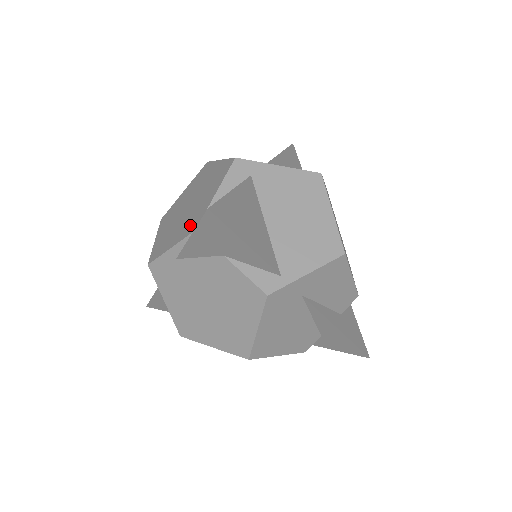
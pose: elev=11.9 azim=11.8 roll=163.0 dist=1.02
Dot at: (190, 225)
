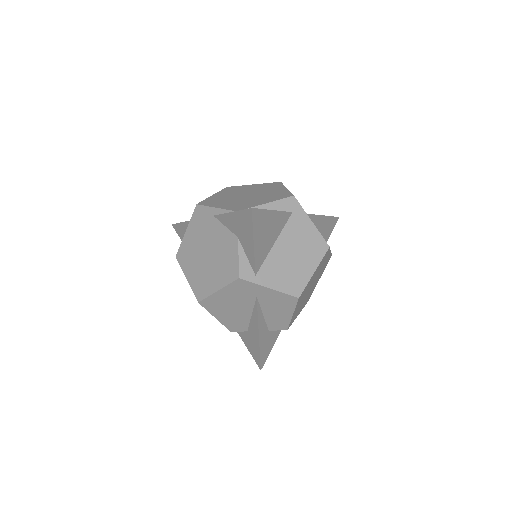
Dot at: (237, 206)
